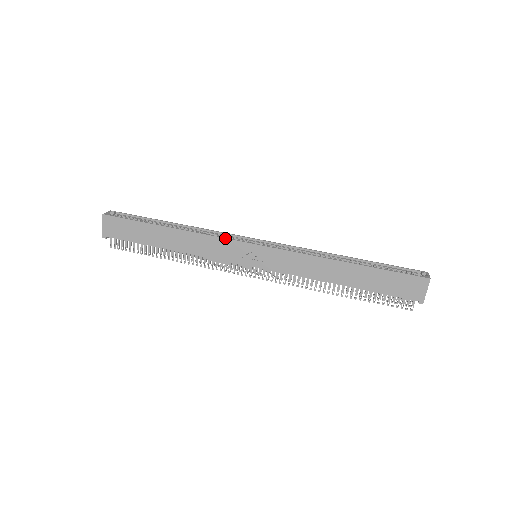
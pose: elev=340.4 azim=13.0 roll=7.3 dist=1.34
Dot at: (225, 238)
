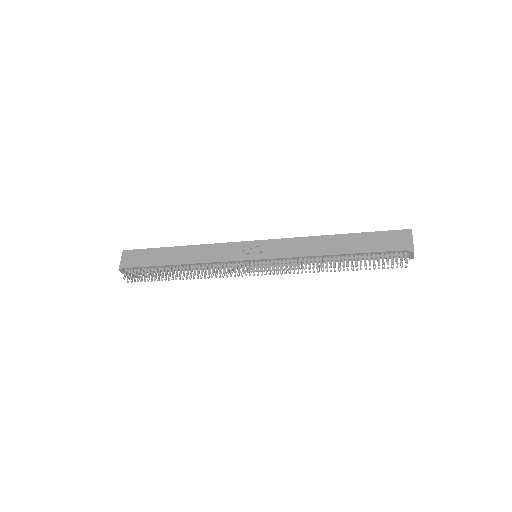
Dot at: (228, 242)
